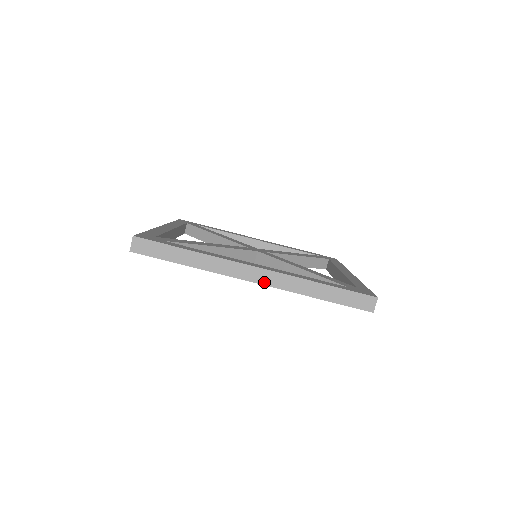
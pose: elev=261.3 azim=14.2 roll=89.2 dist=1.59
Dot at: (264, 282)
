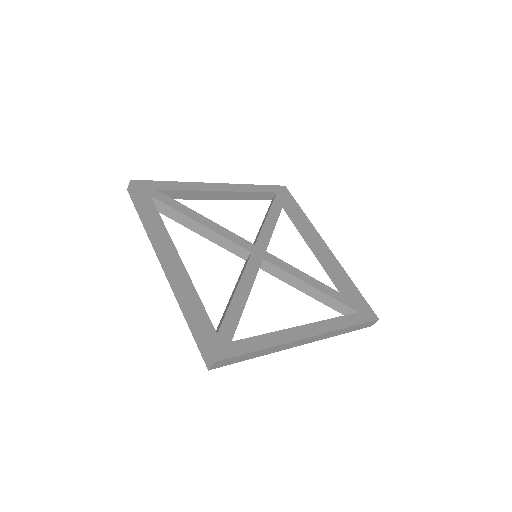
Dot at: (311, 341)
